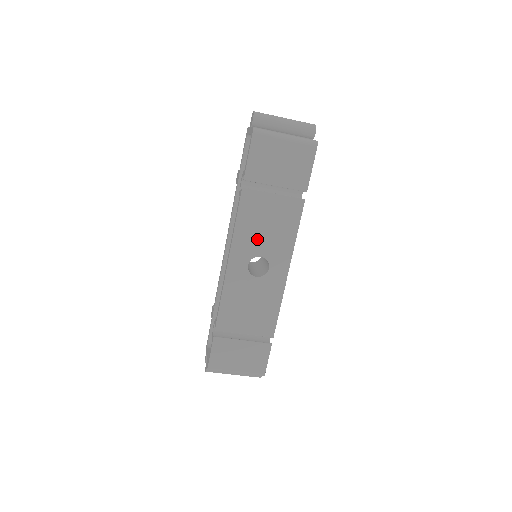
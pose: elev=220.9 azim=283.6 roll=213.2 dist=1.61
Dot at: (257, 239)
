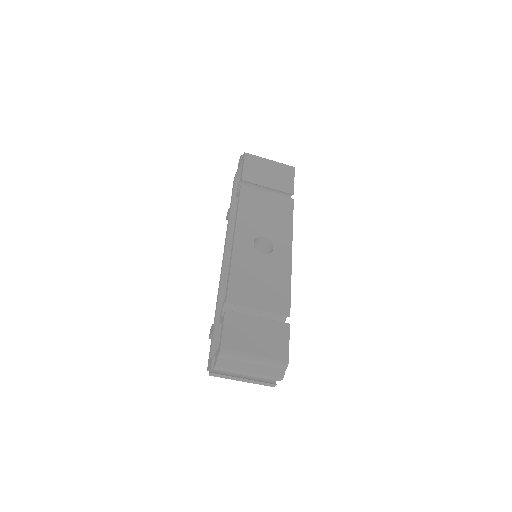
Dot at: (259, 223)
